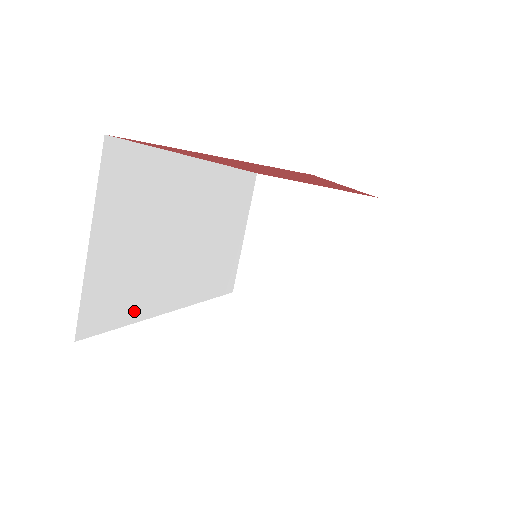
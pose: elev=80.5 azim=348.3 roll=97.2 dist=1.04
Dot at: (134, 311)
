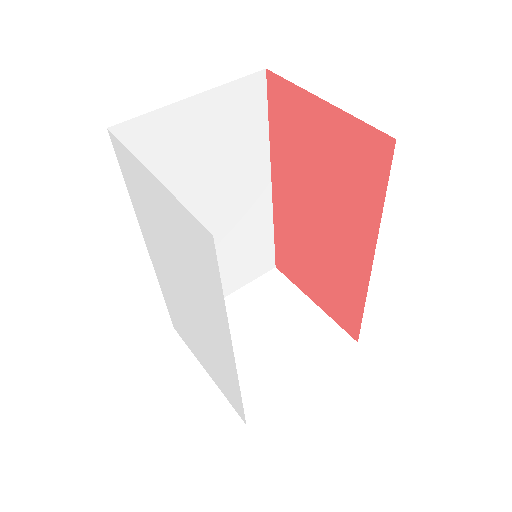
Dot at: occluded
